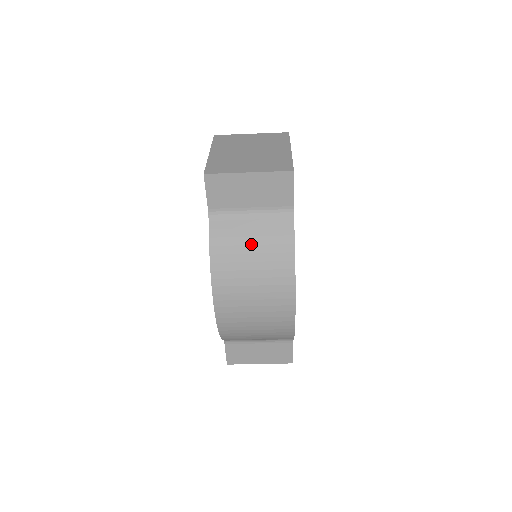
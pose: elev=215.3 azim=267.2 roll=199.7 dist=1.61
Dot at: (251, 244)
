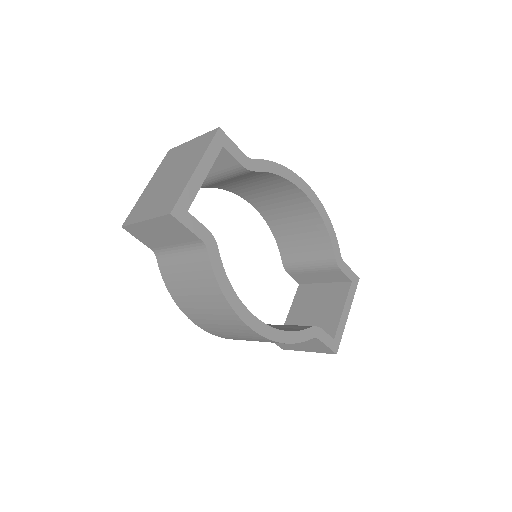
Dot at: (187, 279)
